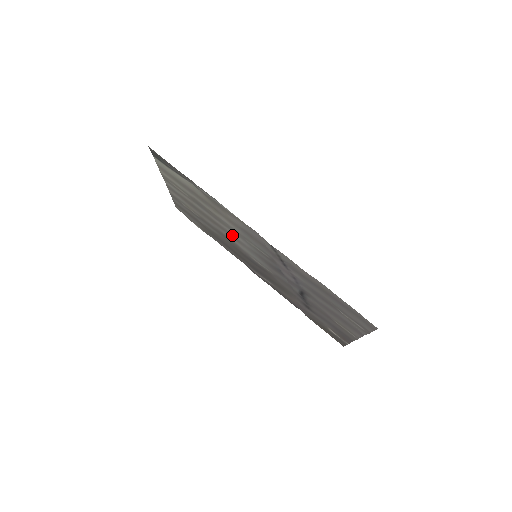
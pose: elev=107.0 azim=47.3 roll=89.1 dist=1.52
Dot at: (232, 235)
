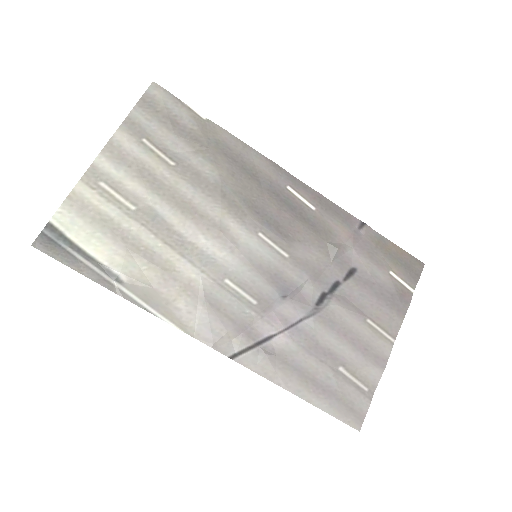
Dot at: (217, 233)
